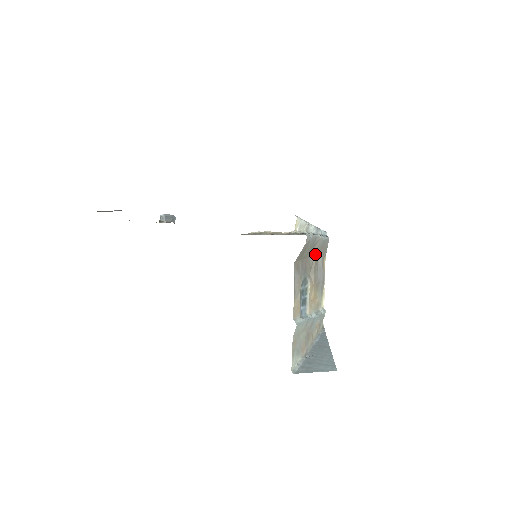
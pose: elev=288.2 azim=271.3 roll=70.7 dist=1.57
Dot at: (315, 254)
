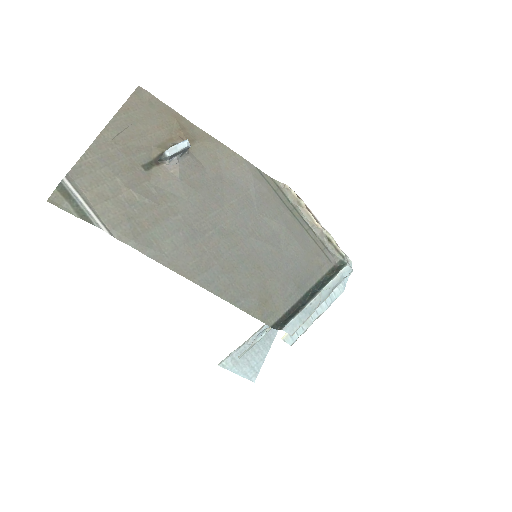
Dot at: occluded
